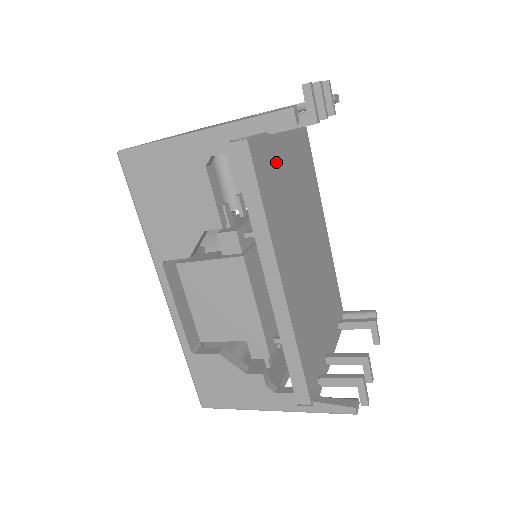
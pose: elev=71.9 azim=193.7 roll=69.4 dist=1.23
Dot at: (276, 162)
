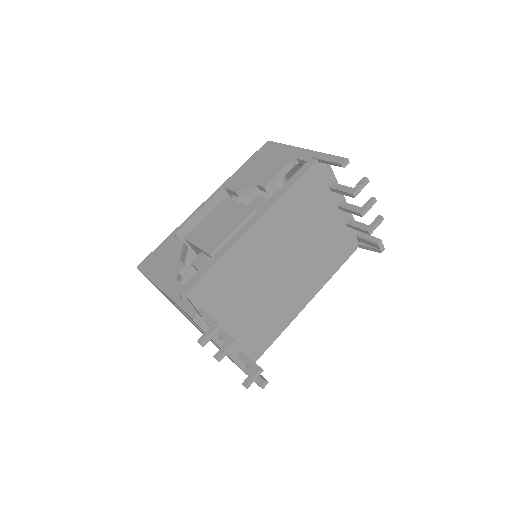
Dot at: (318, 203)
